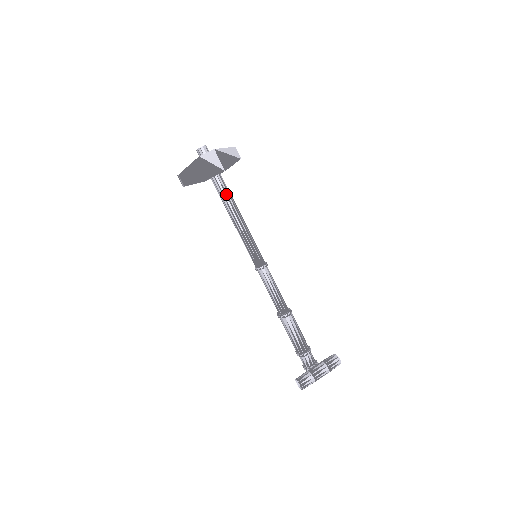
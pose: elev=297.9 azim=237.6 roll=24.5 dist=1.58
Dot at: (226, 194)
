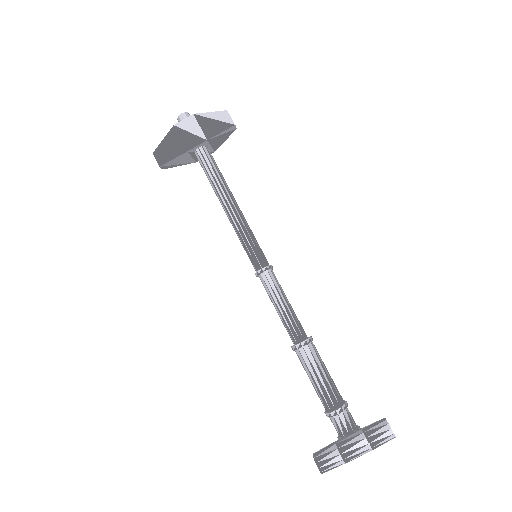
Dot at: (210, 171)
